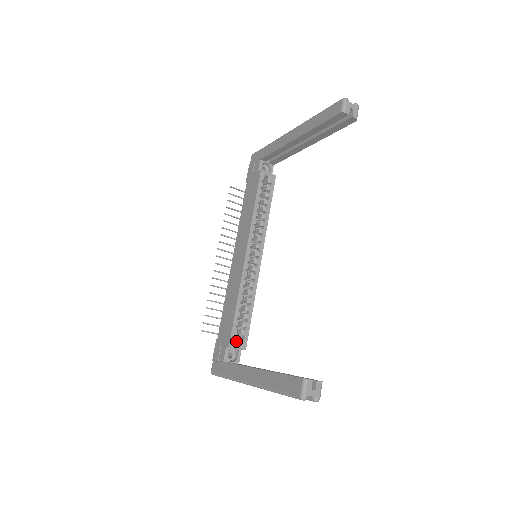
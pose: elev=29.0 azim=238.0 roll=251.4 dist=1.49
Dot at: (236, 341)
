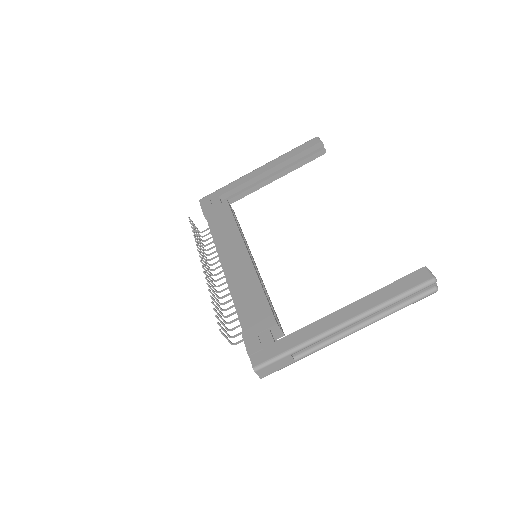
Dot at: occluded
